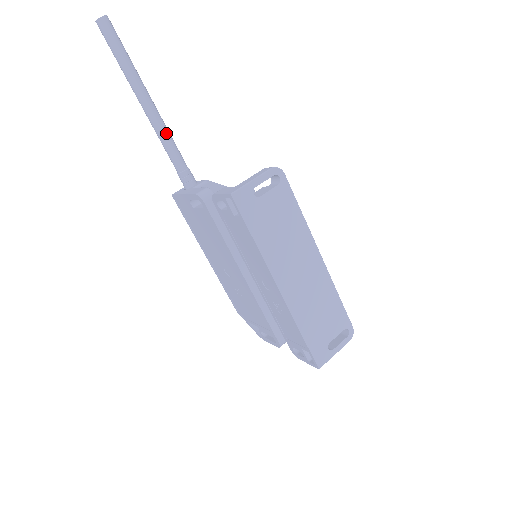
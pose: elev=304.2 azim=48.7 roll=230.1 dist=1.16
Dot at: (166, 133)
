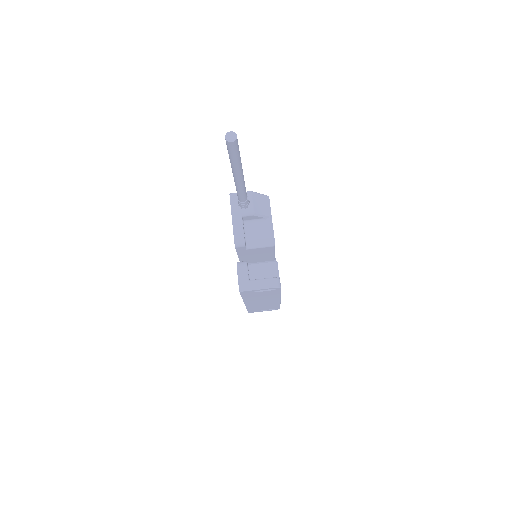
Dot at: (241, 189)
